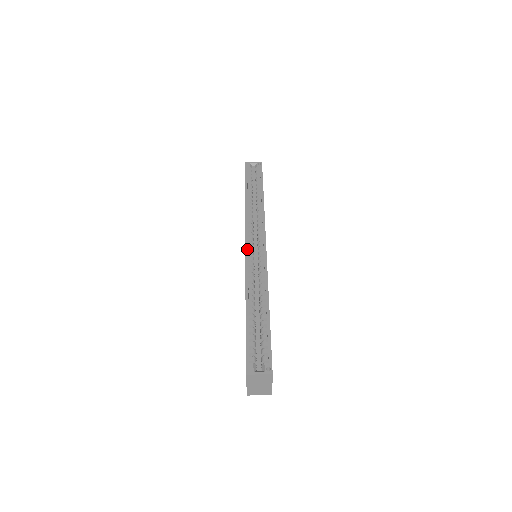
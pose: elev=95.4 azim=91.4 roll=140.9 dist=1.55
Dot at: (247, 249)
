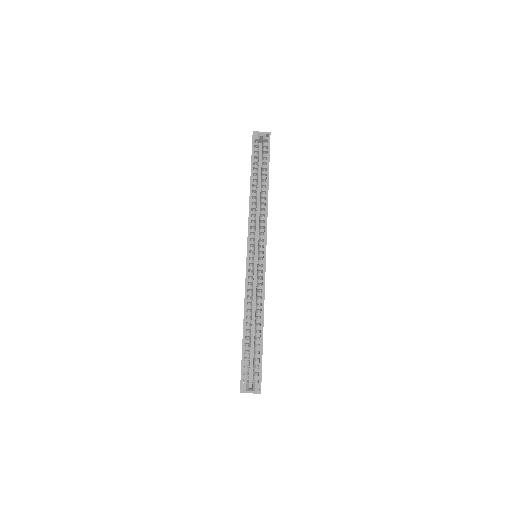
Dot at: (248, 258)
